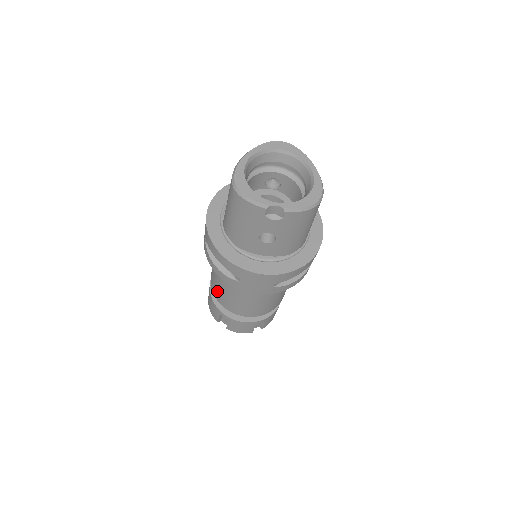
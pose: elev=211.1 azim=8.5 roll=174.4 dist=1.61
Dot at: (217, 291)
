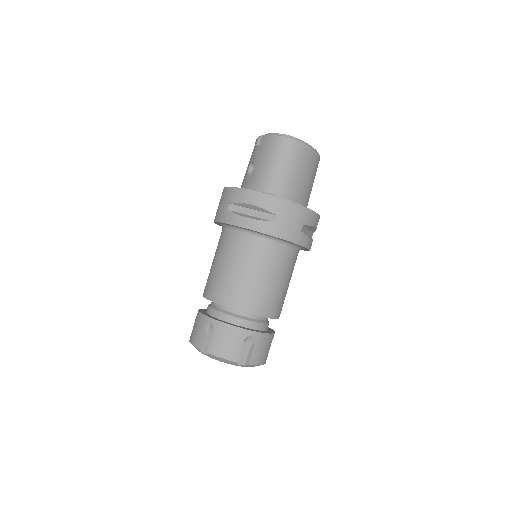
Dot at: occluded
